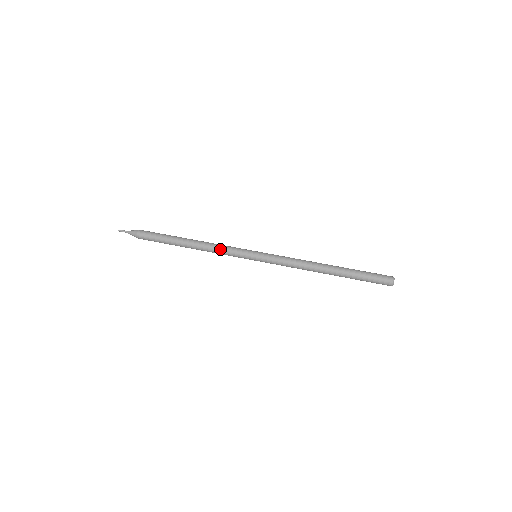
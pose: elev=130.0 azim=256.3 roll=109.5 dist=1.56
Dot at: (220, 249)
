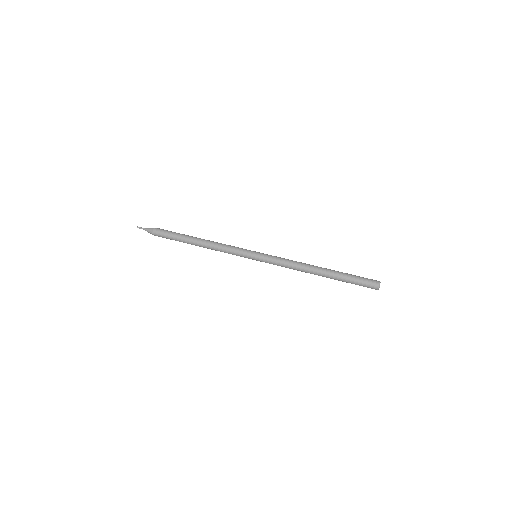
Dot at: (224, 248)
